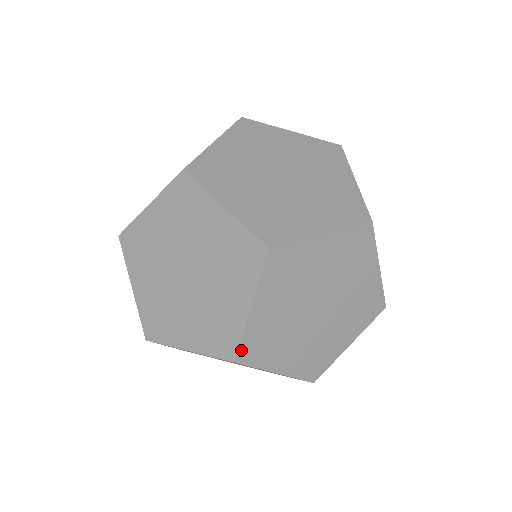
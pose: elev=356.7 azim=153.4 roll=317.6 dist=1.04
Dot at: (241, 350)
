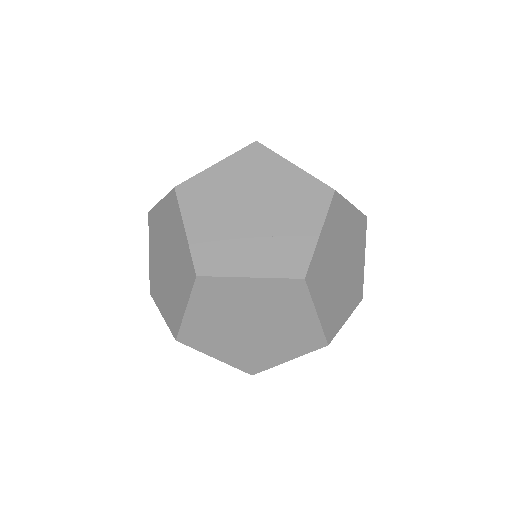
Dot at: (196, 264)
